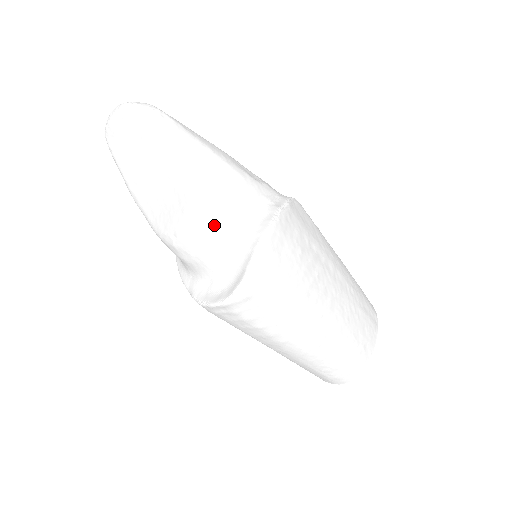
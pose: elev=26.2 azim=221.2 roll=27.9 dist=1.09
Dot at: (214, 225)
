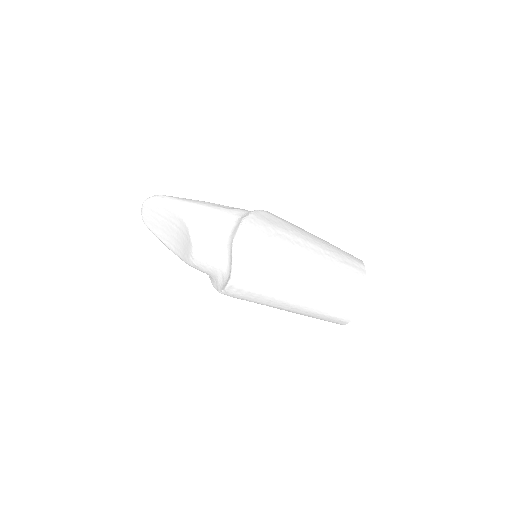
Dot at: (208, 242)
